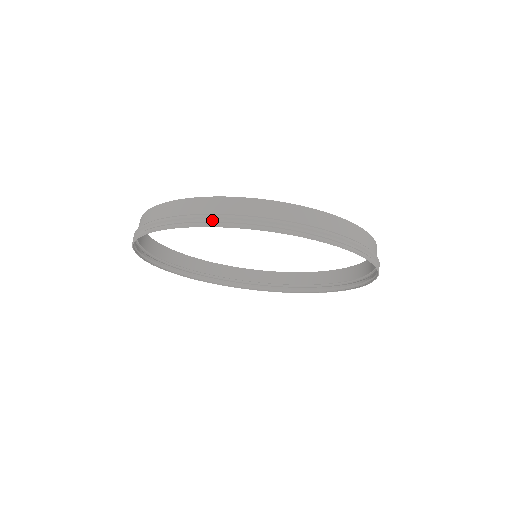
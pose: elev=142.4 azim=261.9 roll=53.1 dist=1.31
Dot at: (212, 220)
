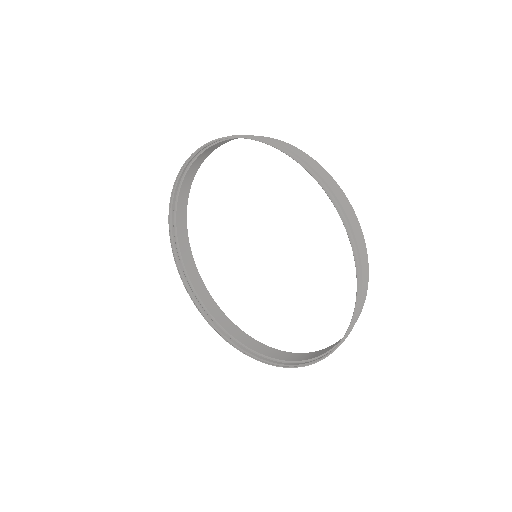
Dot at: (248, 137)
